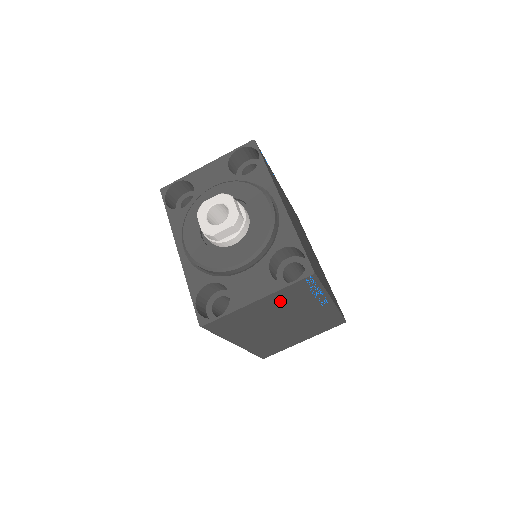
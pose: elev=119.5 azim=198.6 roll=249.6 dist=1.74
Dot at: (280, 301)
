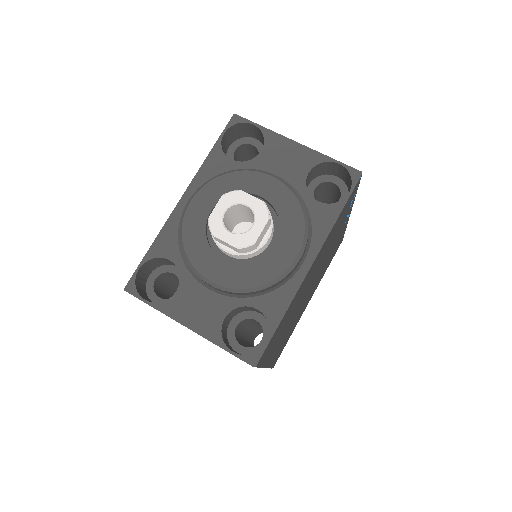
Dot at: occluded
